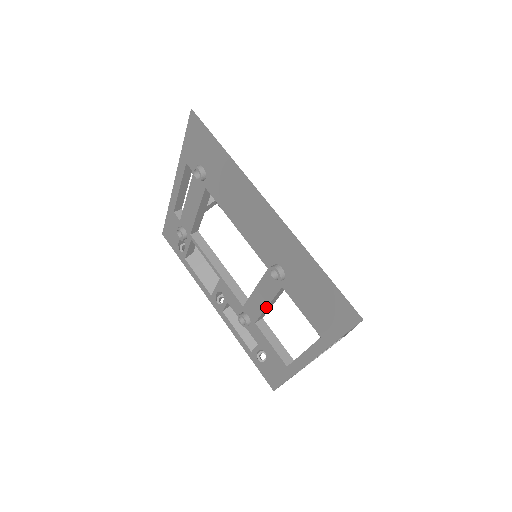
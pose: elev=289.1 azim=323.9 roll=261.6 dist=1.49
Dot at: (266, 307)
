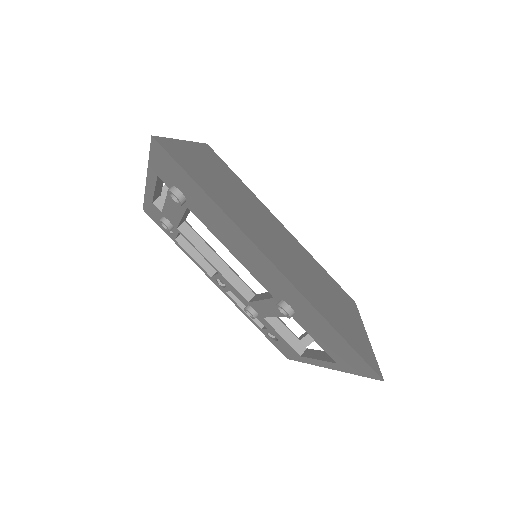
Dot at: occluded
